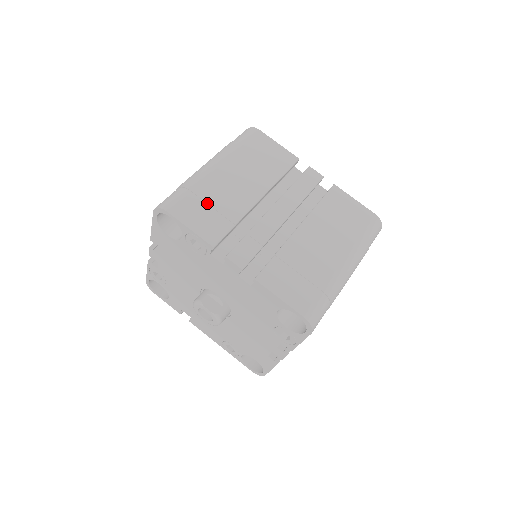
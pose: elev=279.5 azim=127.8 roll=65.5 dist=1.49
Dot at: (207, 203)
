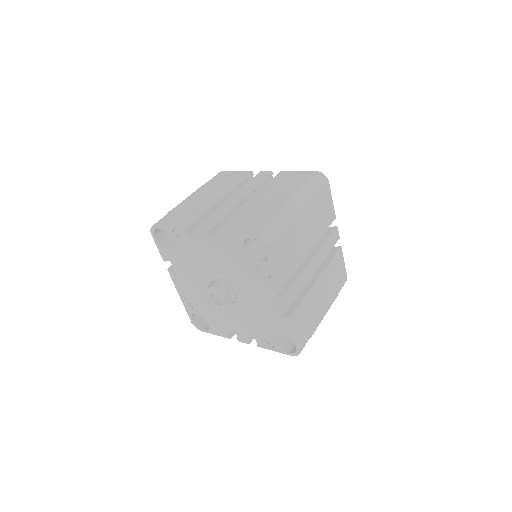
Dot at: (289, 247)
